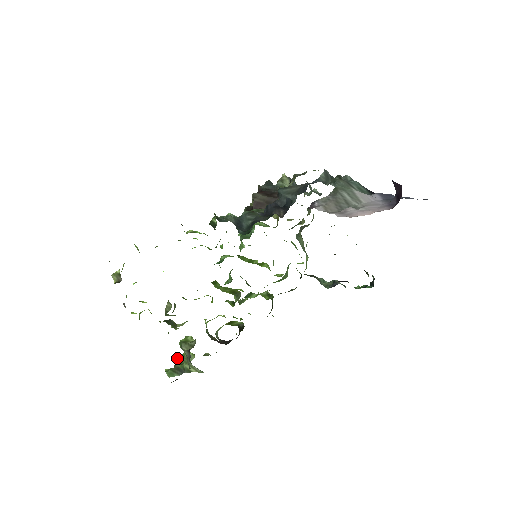
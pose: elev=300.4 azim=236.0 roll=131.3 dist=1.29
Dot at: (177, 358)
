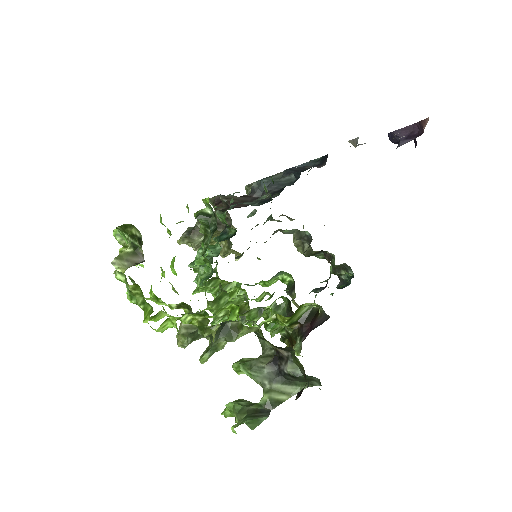
Dot at: (237, 404)
